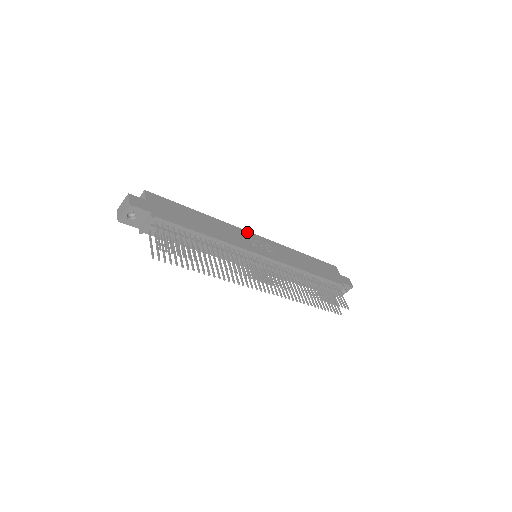
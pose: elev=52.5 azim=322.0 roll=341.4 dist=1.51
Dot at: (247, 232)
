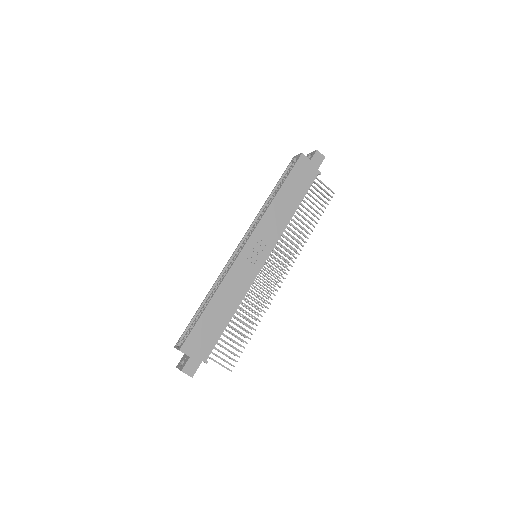
Dot at: (240, 256)
